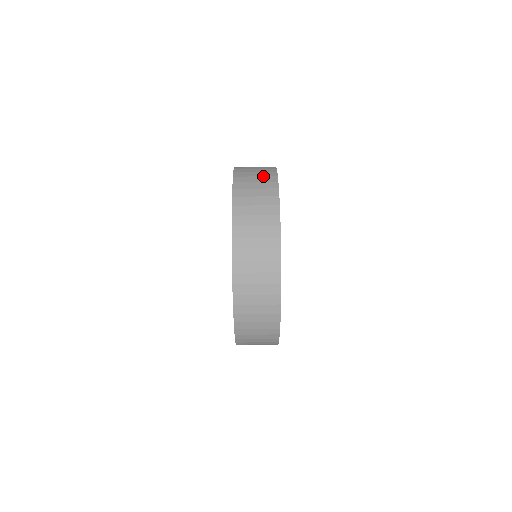
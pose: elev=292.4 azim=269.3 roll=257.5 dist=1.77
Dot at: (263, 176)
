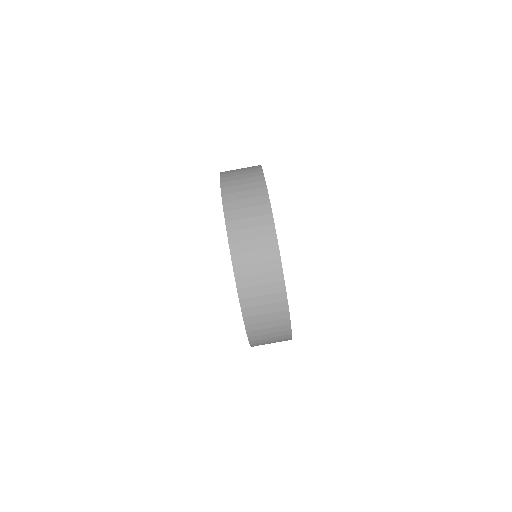
Dot at: (249, 177)
